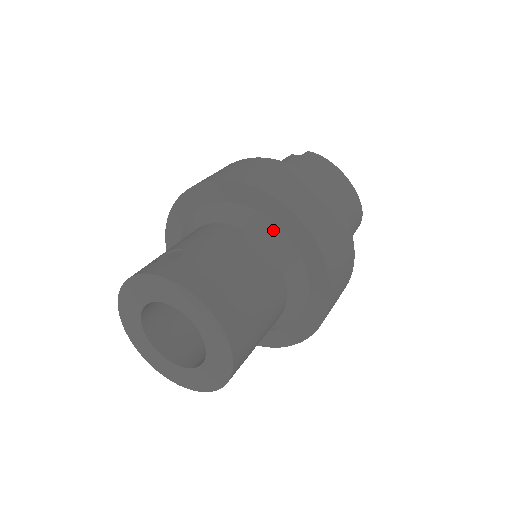
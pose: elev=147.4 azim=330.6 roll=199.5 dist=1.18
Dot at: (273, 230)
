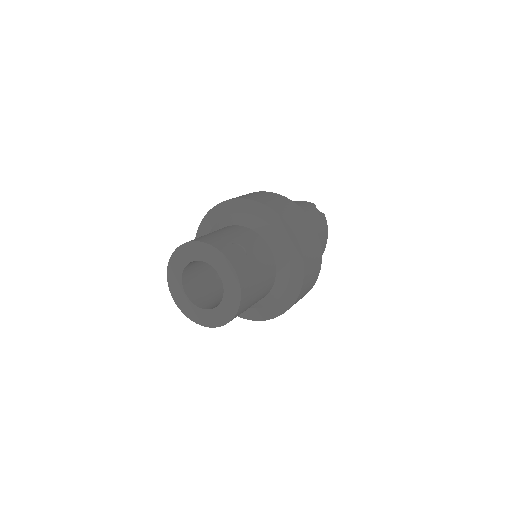
Dot at: (286, 272)
